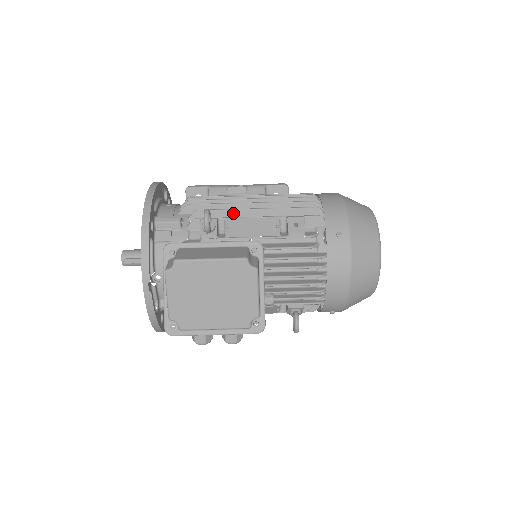
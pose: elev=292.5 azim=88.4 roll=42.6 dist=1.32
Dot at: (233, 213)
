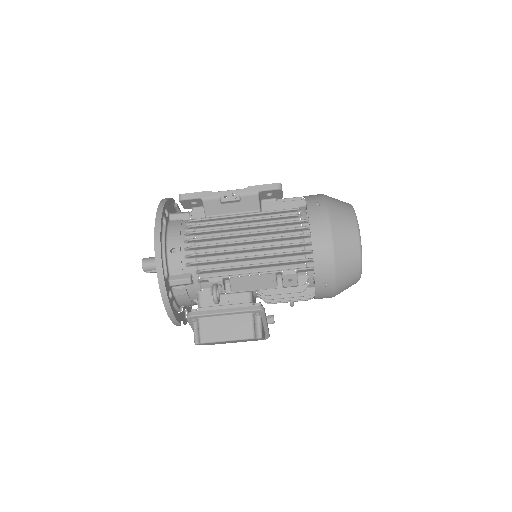
Dot at: (235, 269)
